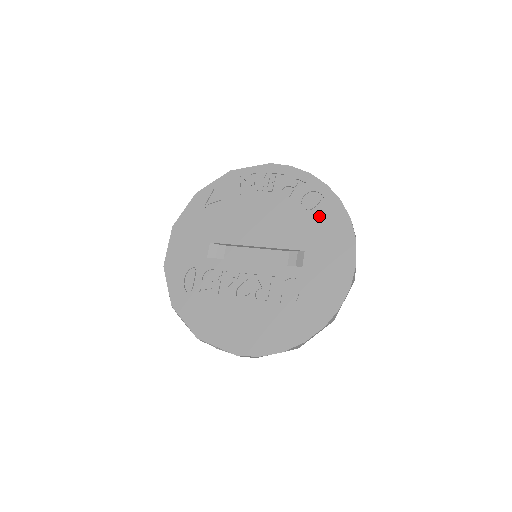
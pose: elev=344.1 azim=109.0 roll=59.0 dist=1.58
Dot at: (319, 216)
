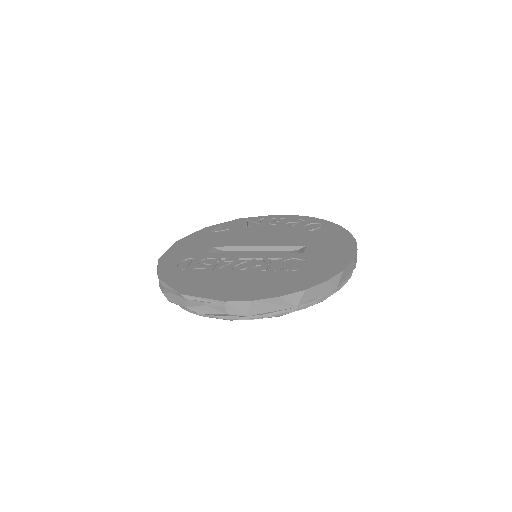
Dot at: (320, 232)
